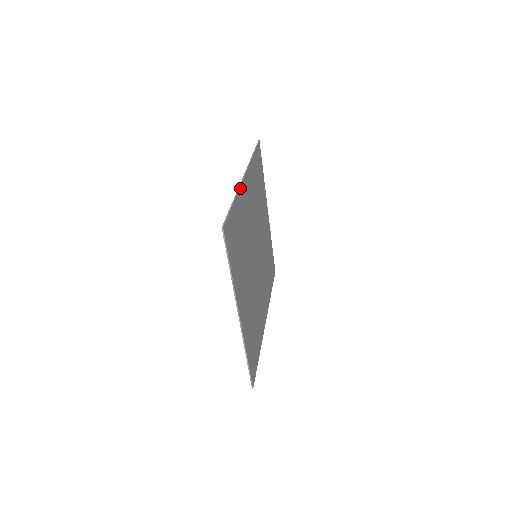
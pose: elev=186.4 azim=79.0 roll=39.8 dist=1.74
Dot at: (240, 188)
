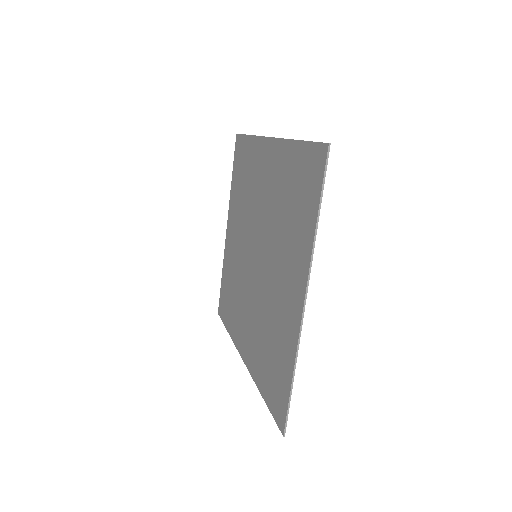
Dot at: (282, 140)
